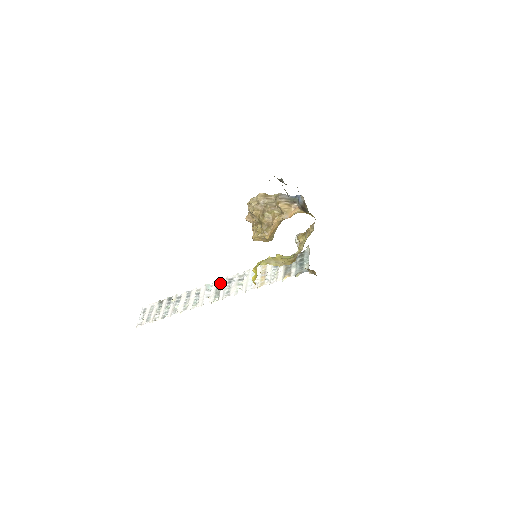
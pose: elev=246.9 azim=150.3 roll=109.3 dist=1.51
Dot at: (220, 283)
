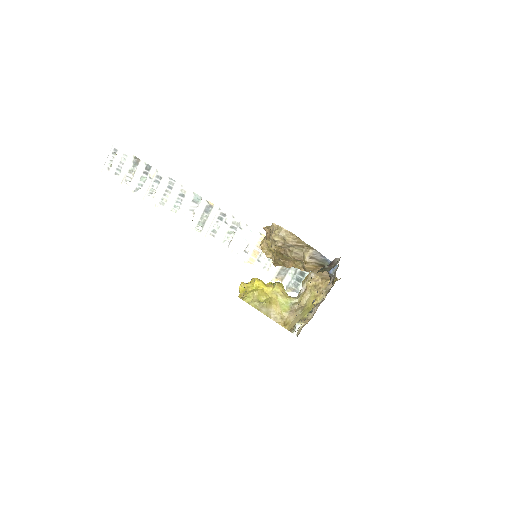
Dot at: (210, 208)
